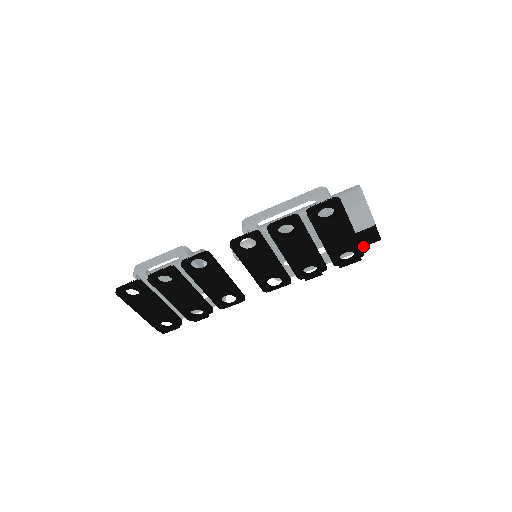
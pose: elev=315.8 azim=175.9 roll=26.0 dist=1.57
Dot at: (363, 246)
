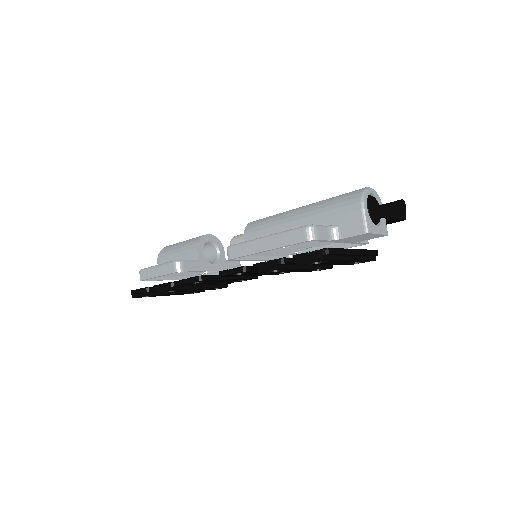
Dot at: occluded
